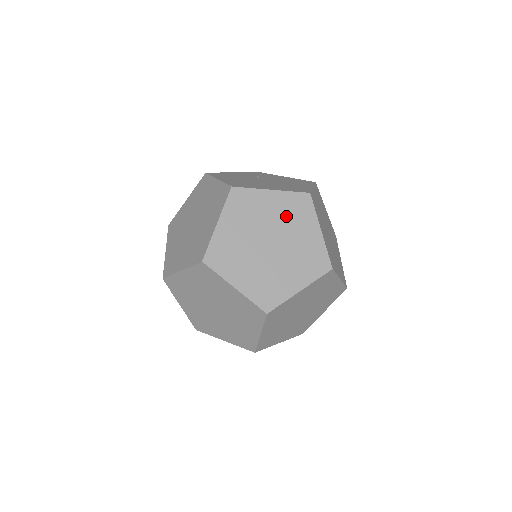
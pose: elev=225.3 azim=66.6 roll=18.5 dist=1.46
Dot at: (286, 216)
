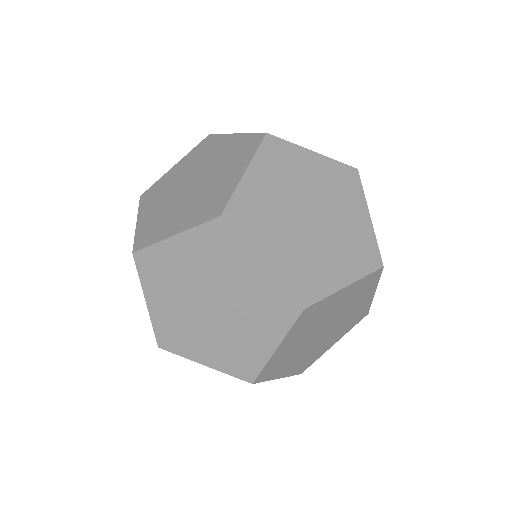
Dot at: (330, 187)
